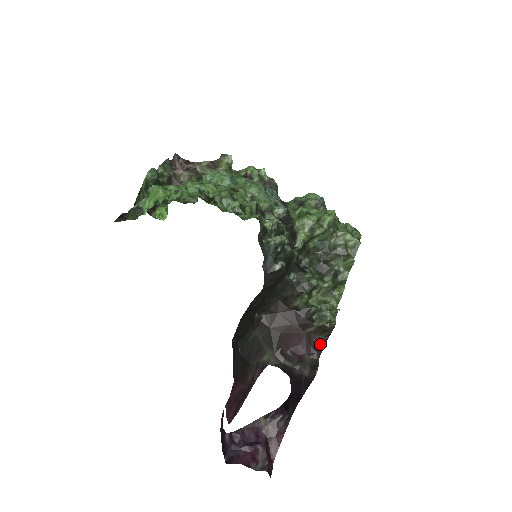
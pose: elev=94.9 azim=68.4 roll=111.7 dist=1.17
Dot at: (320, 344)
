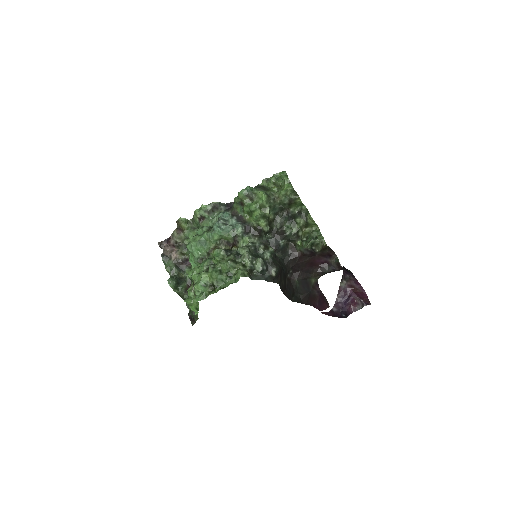
Dot at: (330, 252)
